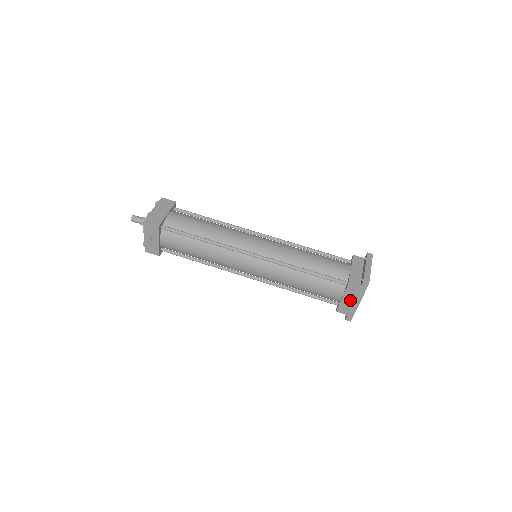
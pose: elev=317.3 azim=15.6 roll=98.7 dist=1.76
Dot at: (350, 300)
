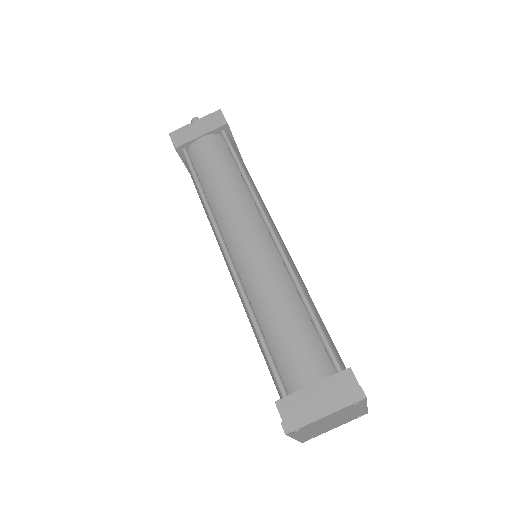
Dot at: occluded
